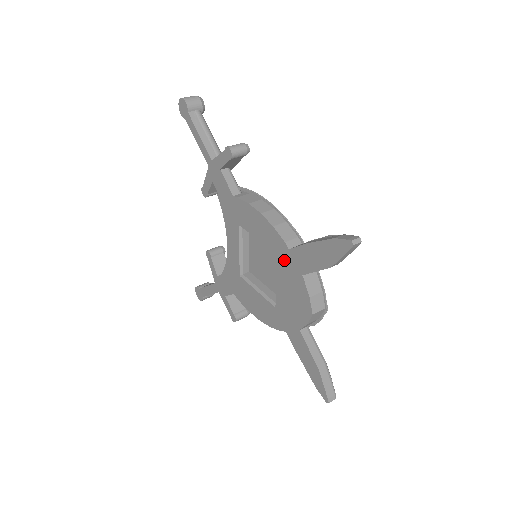
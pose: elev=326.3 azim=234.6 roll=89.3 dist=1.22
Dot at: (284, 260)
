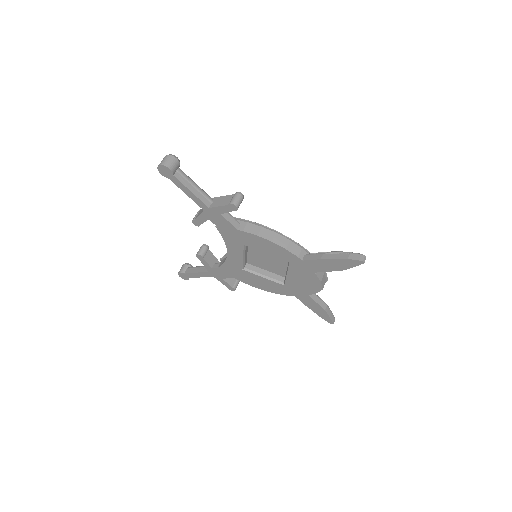
Dot at: (296, 265)
